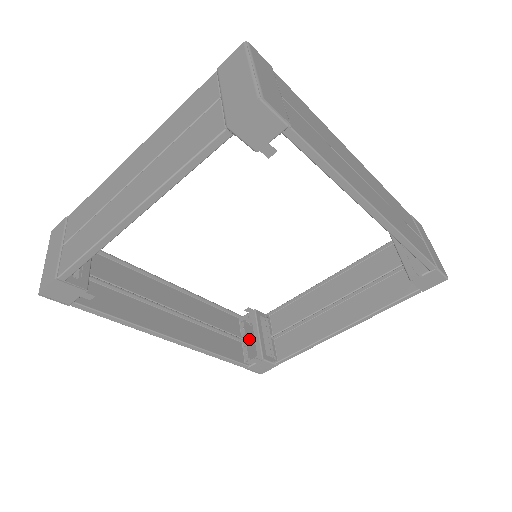
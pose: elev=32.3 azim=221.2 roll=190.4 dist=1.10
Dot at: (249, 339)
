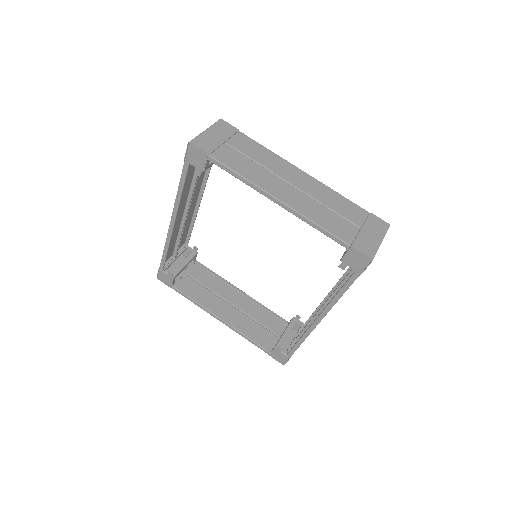
Dot at: occluded
